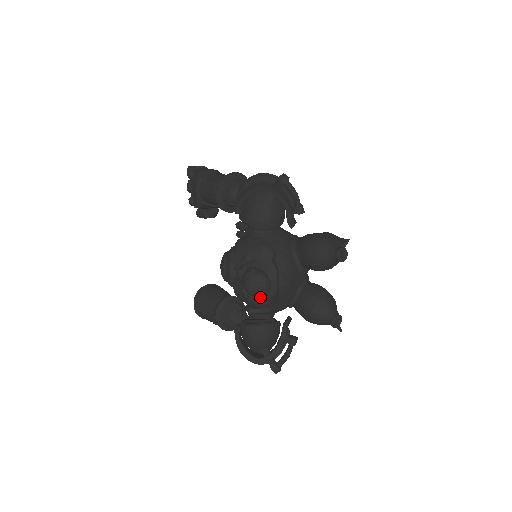
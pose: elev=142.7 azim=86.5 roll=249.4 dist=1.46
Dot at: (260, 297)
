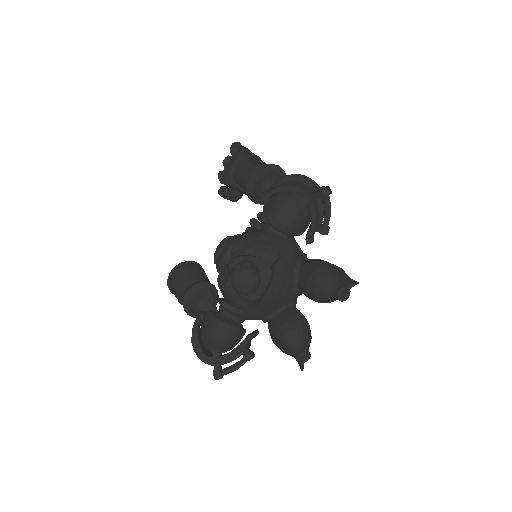
Dot at: (241, 295)
